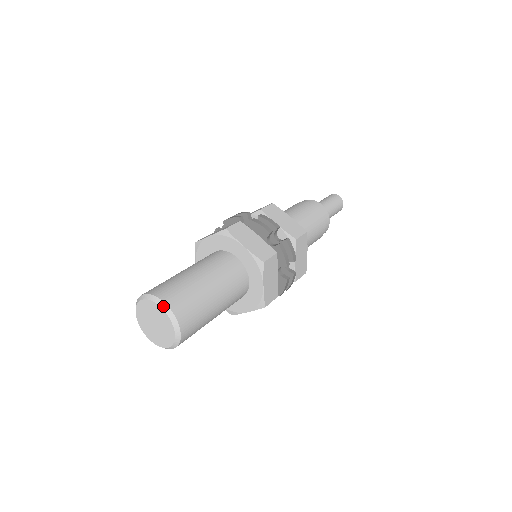
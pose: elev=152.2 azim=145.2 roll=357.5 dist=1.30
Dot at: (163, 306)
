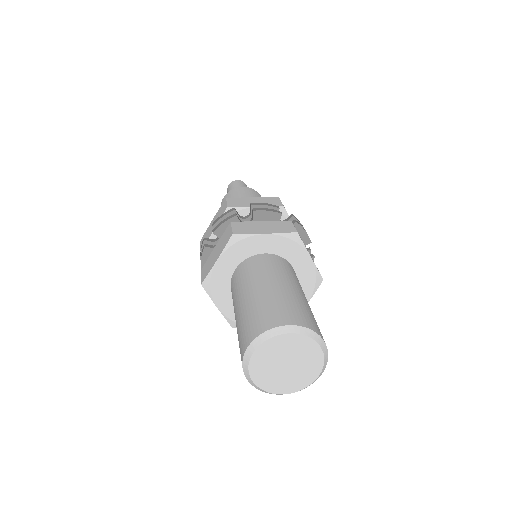
Dot at: (323, 345)
